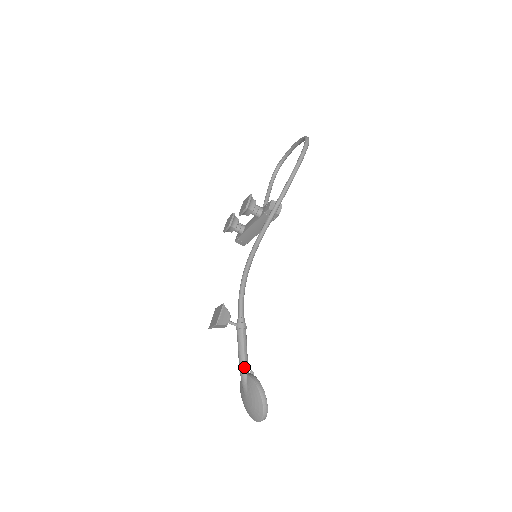
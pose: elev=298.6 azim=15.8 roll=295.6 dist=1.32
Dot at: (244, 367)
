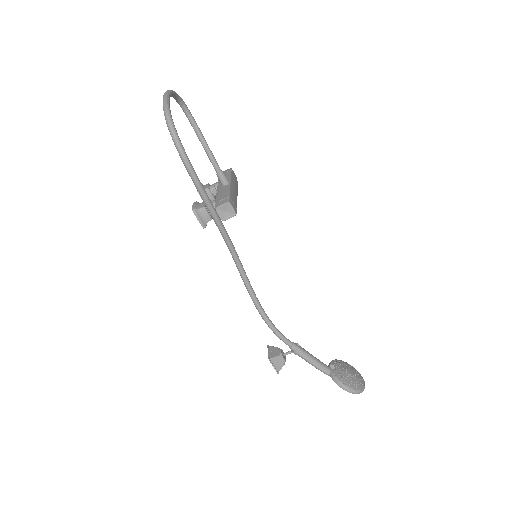
Dot at: (323, 372)
